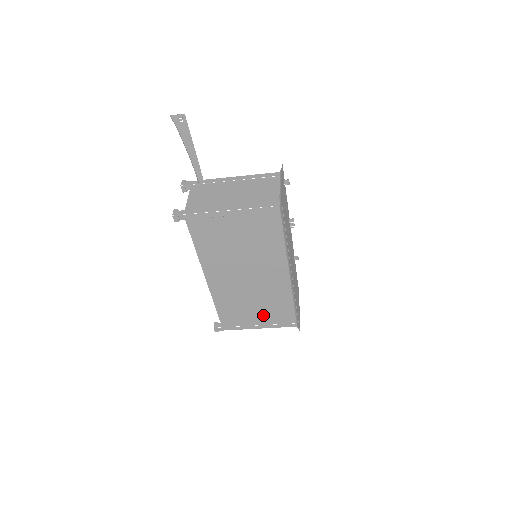
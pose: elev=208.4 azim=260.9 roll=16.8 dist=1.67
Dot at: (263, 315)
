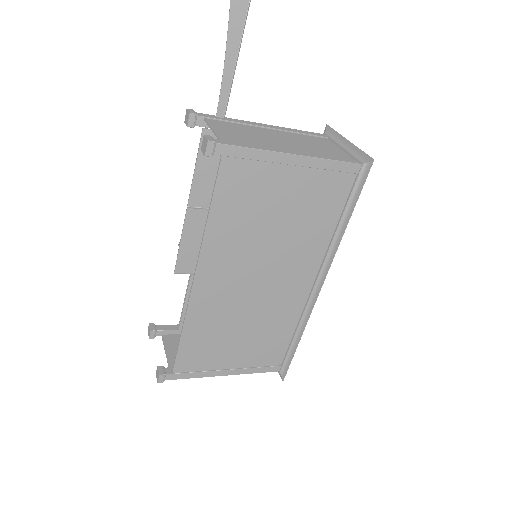
Dot at: (244, 351)
